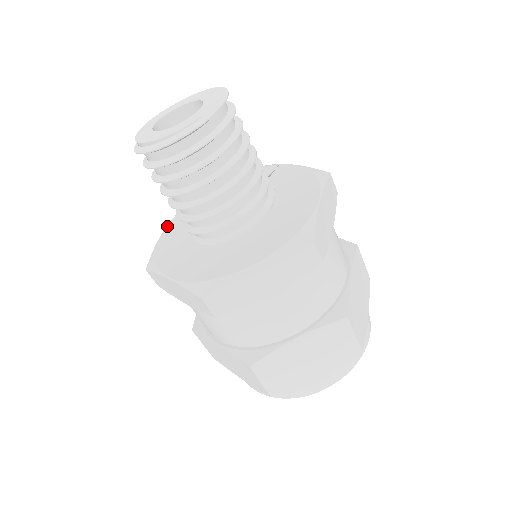
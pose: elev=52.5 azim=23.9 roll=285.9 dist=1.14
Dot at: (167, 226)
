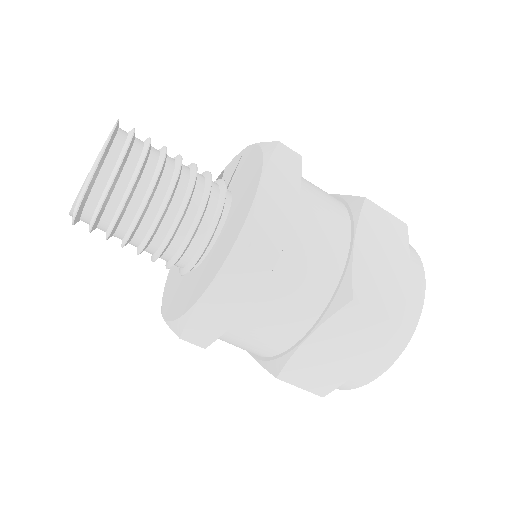
Dot at: occluded
